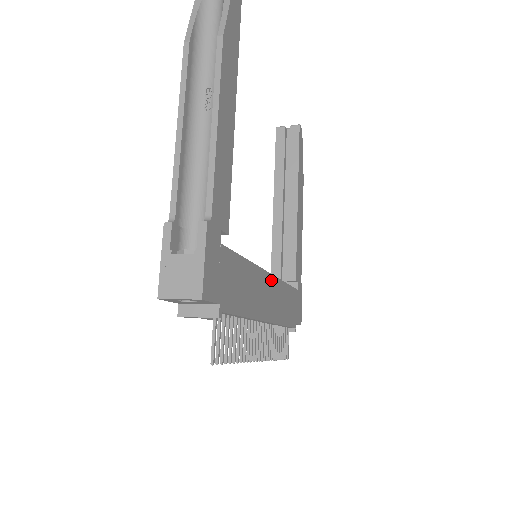
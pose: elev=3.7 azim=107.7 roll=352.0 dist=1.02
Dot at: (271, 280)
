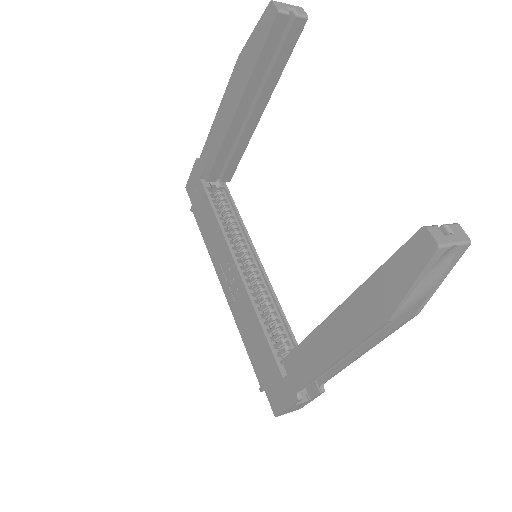
Dot at: (258, 262)
